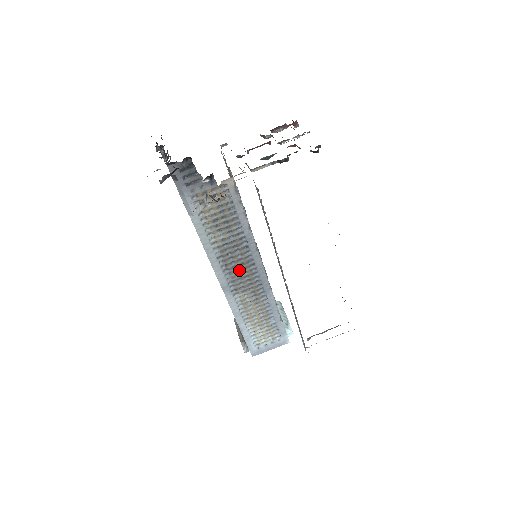
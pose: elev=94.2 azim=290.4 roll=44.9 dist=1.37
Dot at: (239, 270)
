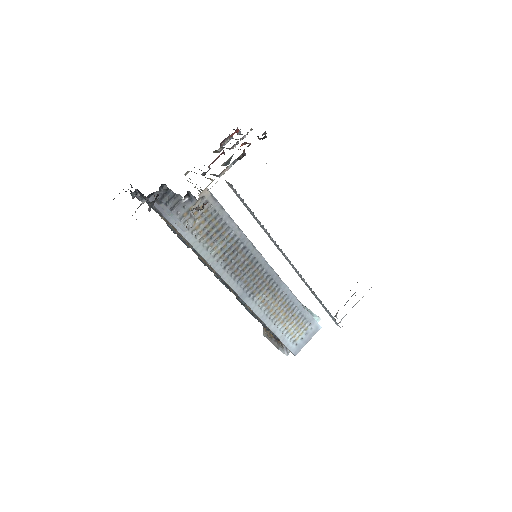
Dot at: (247, 273)
